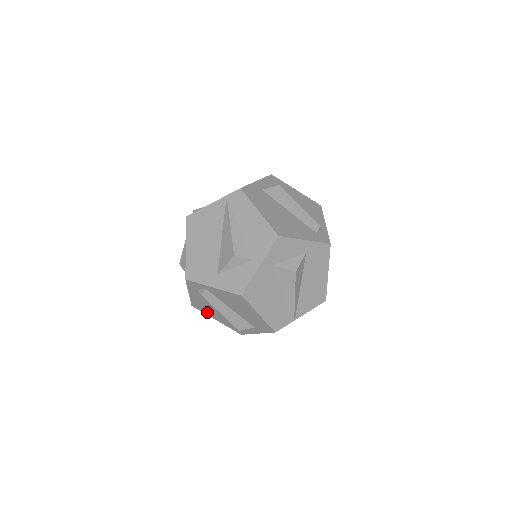
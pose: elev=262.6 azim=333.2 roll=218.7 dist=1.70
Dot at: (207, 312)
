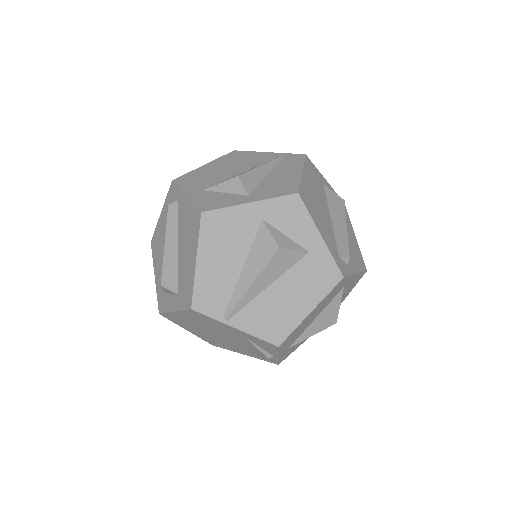
Dot at: (156, 257)
